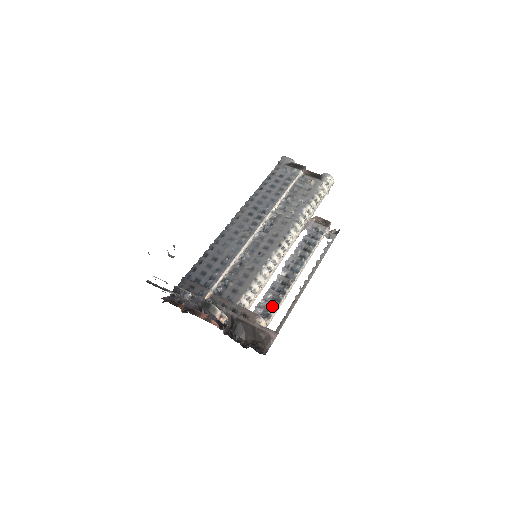
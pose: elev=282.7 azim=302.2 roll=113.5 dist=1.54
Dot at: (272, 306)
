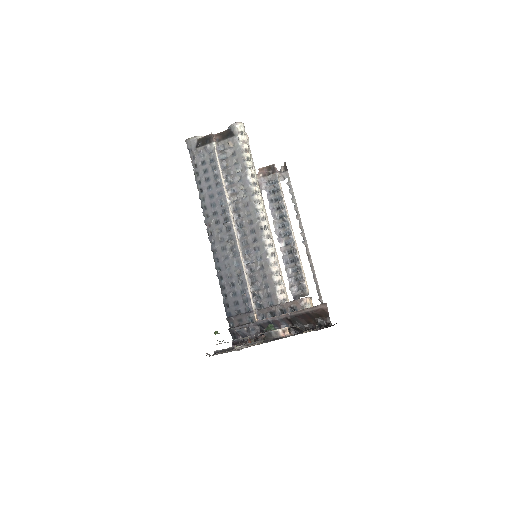
Dot at: (299, 277)
